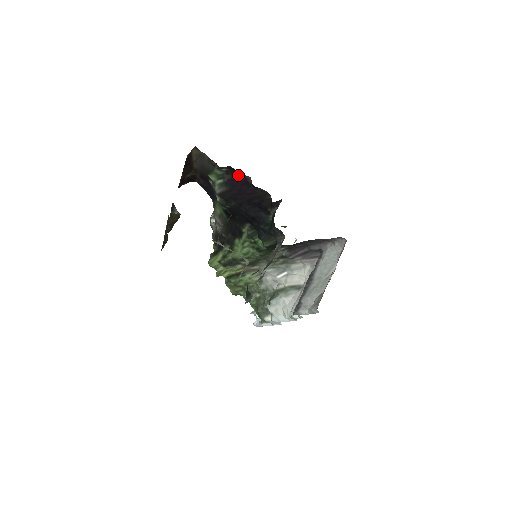
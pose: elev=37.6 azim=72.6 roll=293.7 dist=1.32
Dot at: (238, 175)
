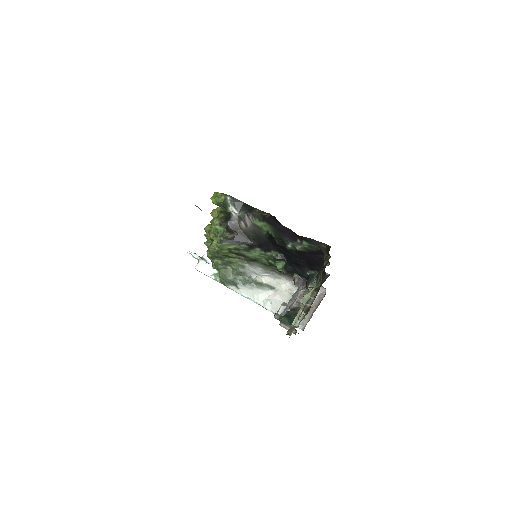
Dot at: (322, 253)
